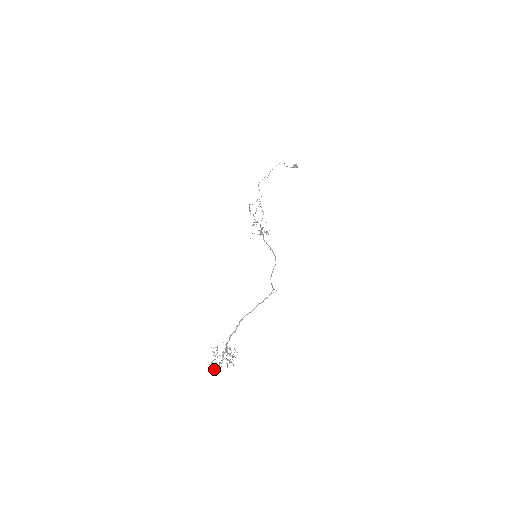
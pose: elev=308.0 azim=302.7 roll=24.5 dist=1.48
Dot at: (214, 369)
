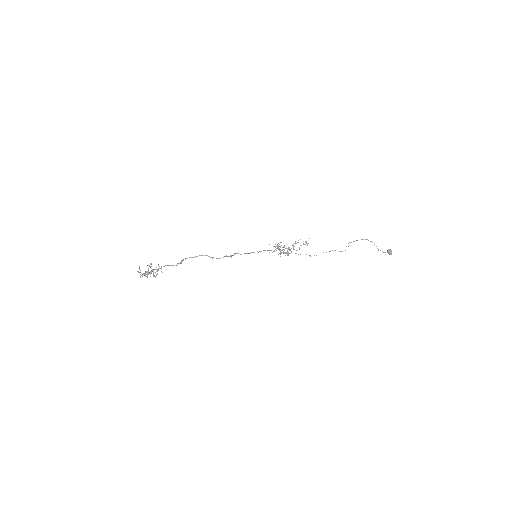
Dot at: occluded
